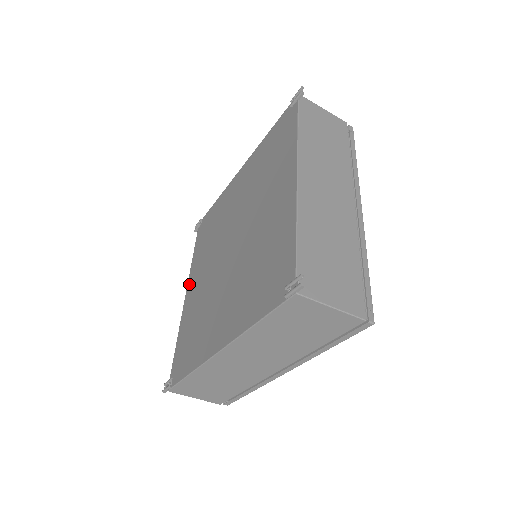
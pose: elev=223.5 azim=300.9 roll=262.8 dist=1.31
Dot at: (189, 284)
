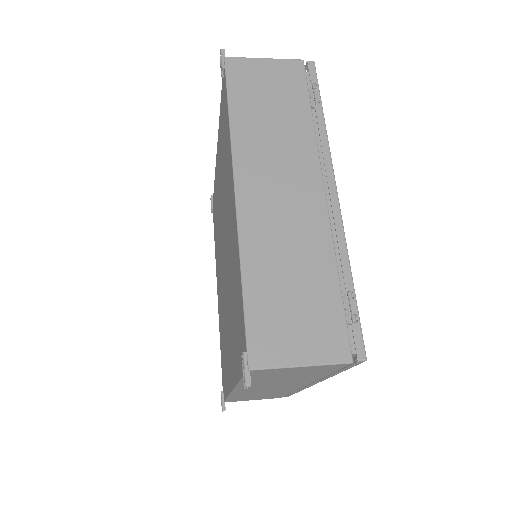
Dot at: (217, 149)
